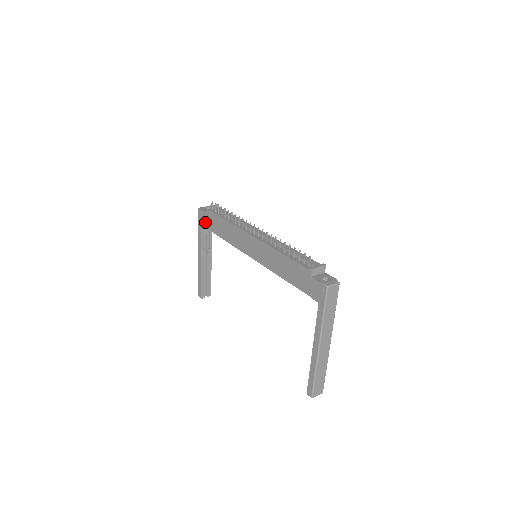
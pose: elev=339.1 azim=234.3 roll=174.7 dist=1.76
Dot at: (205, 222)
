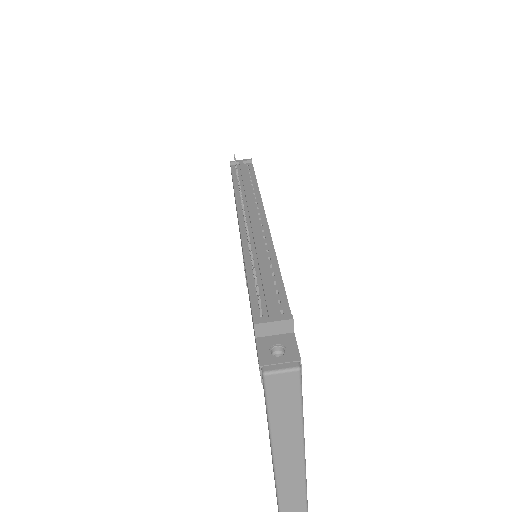
Dot at: occluded
